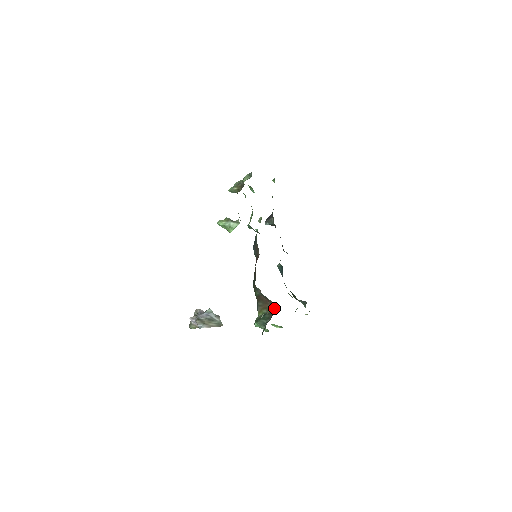
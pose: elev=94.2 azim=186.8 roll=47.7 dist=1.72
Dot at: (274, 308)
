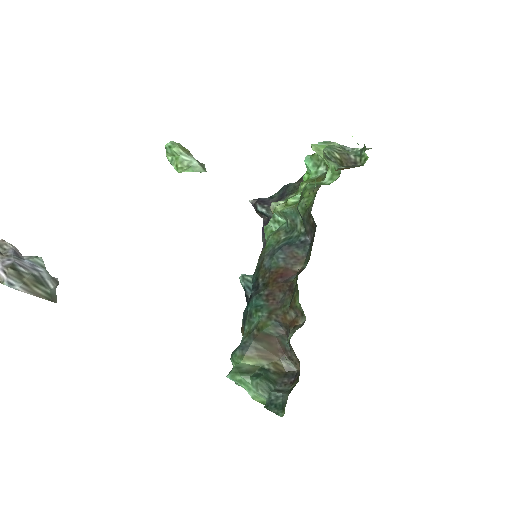
Dot at: (287, 368)
